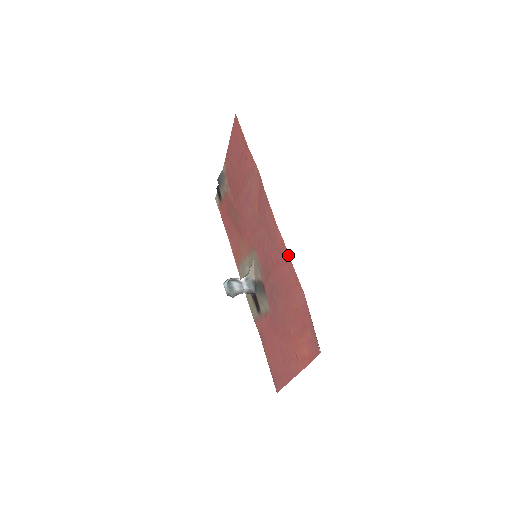
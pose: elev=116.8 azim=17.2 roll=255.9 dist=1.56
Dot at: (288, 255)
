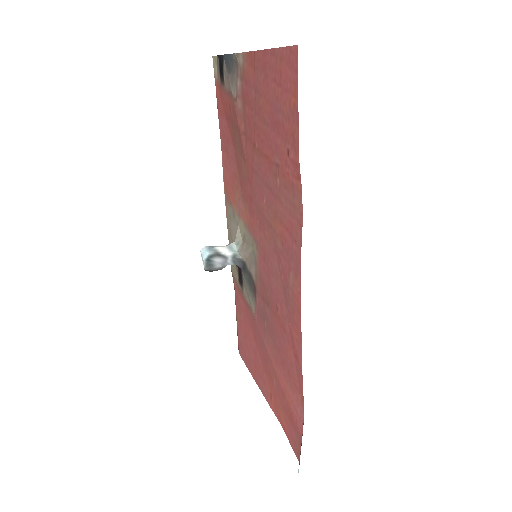
Dot at: (301, 365)
